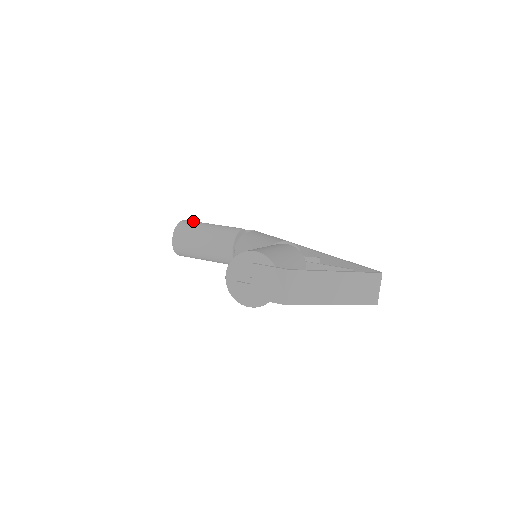
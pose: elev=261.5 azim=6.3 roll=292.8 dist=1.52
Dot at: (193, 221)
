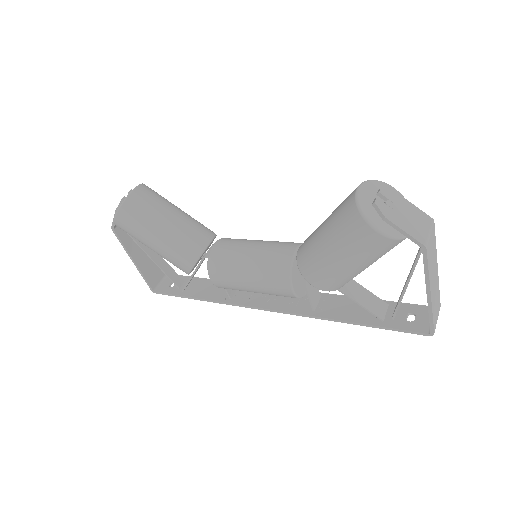
Dot at: occluded
